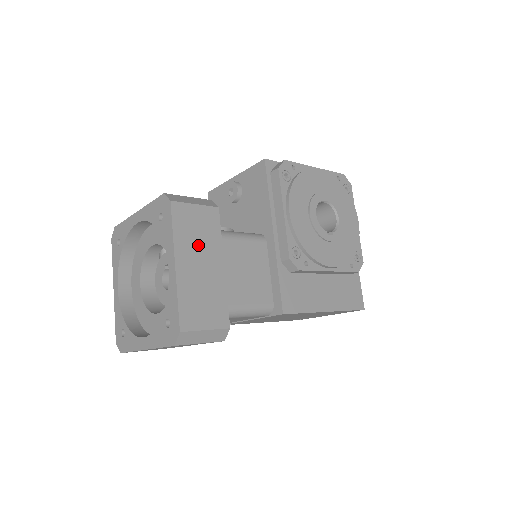
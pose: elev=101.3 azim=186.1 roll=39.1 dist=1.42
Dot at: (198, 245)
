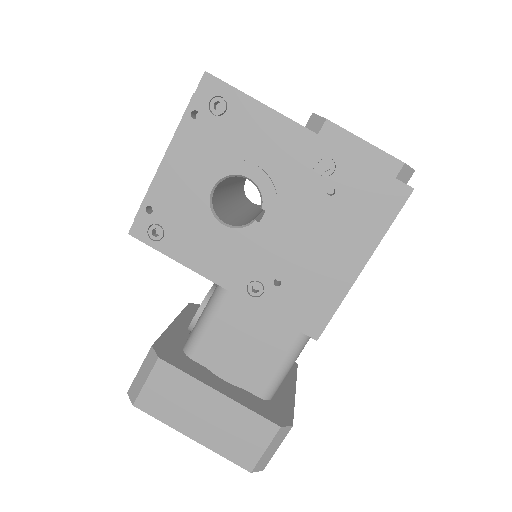
Dot at: (185, 406)
